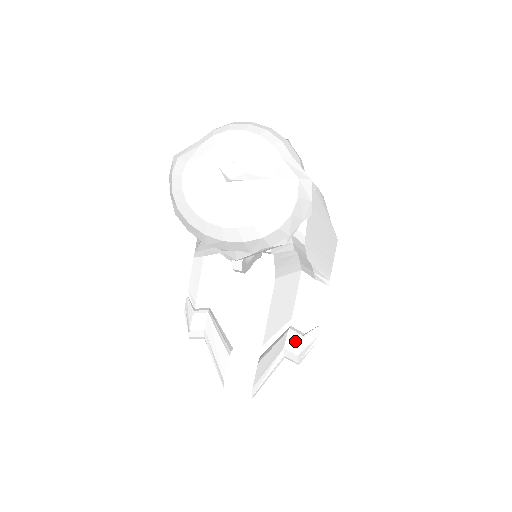
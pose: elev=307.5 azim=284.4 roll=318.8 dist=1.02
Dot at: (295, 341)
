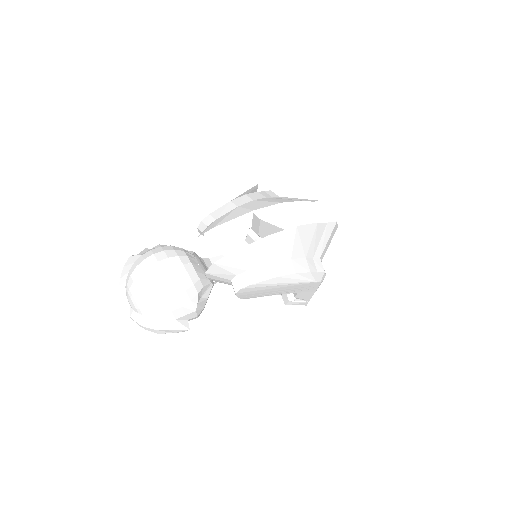
Dot at: (286, 299)
